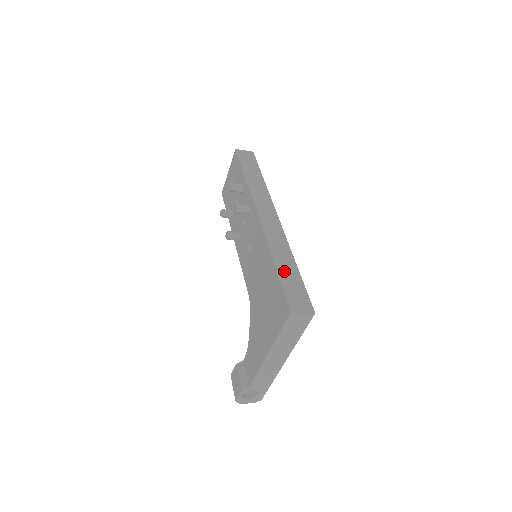
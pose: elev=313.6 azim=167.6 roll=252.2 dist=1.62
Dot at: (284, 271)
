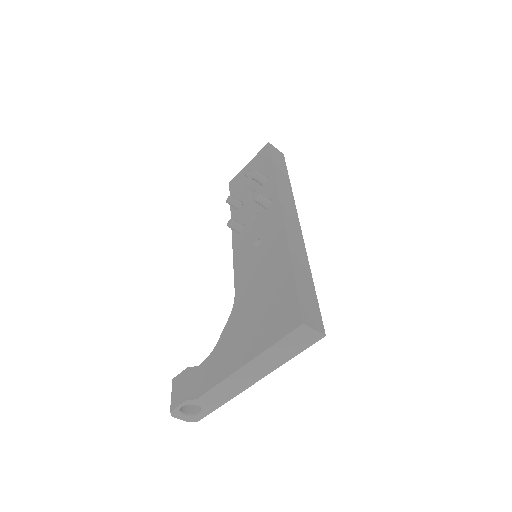
Dot at: (301, 277)
